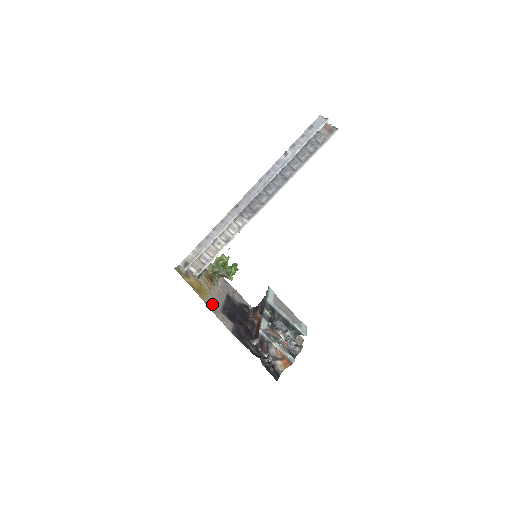
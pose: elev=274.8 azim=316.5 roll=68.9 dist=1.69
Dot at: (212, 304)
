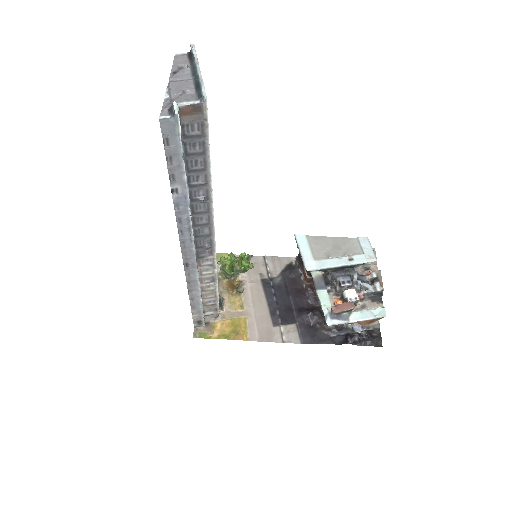
Dot at: (258, 328)
